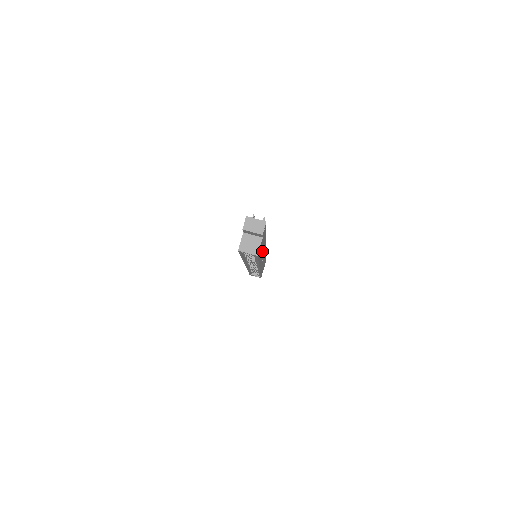
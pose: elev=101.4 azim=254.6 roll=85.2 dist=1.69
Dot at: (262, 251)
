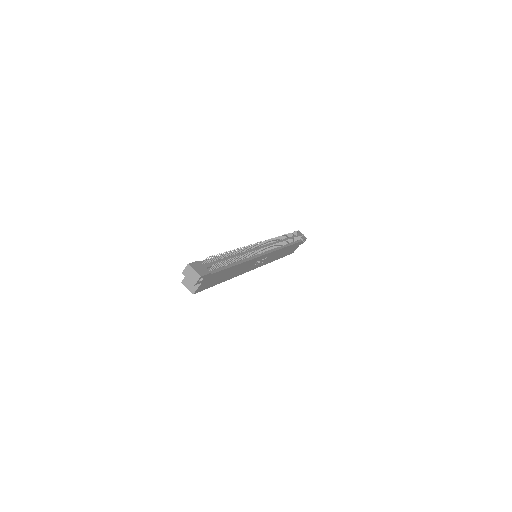
Dot at: (235, 271)
